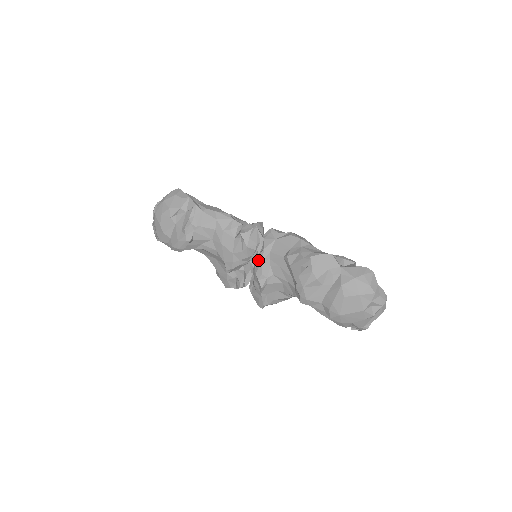
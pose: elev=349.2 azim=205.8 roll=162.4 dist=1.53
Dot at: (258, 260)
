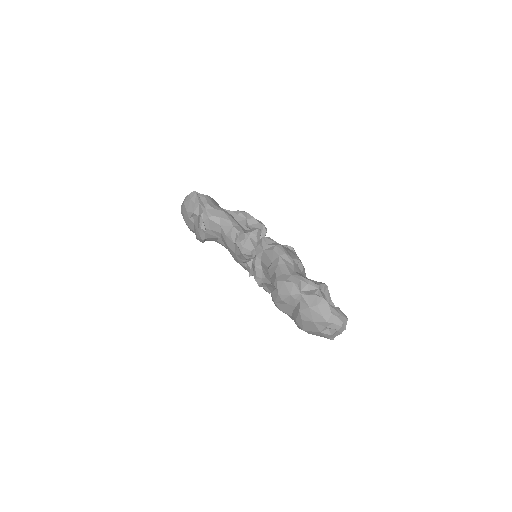
Dot at: (253, 264)
